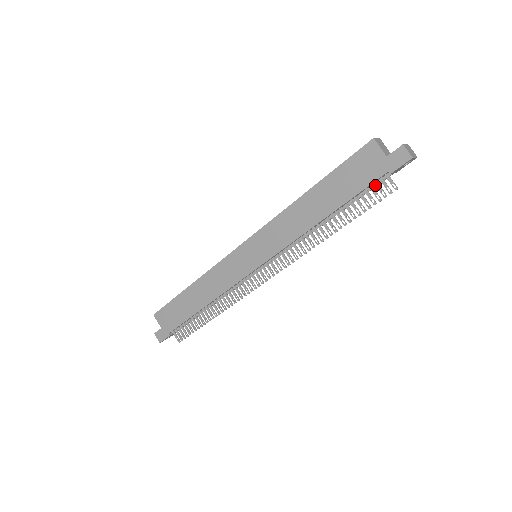
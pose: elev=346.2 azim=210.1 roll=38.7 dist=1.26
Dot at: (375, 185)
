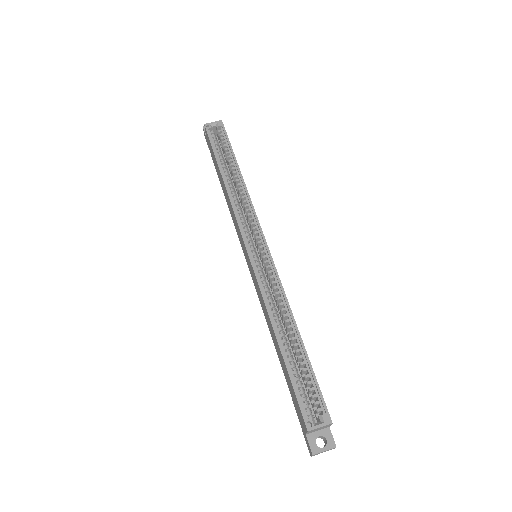
Dot at: occluded
